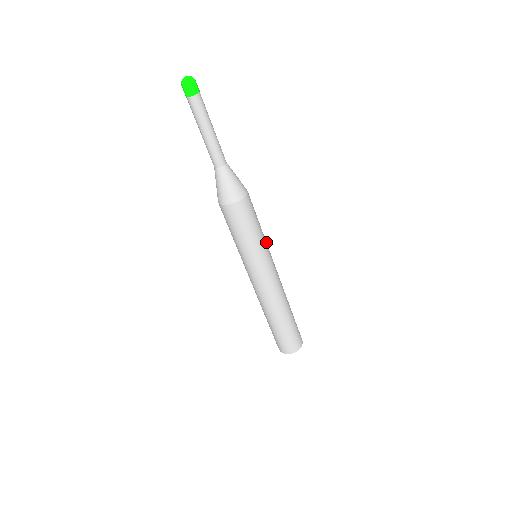
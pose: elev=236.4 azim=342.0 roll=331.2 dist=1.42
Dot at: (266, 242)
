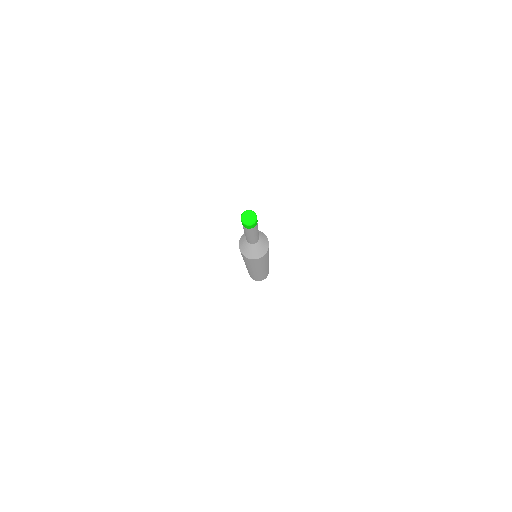
Dot at: occluded
